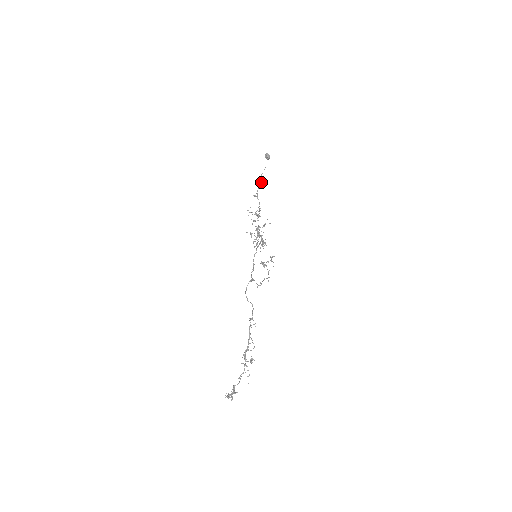
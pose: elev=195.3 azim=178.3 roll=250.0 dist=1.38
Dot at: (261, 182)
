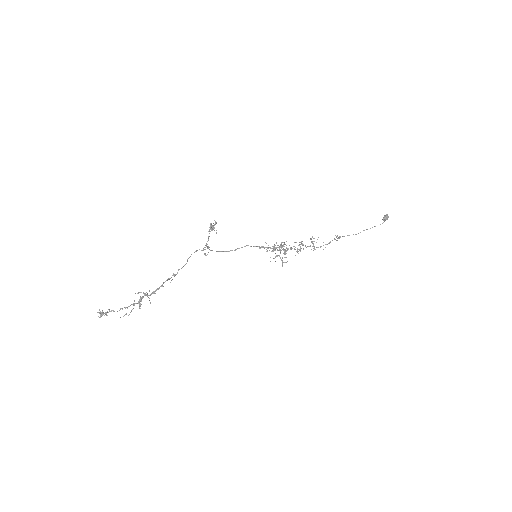
Dot at: (358, 233)
